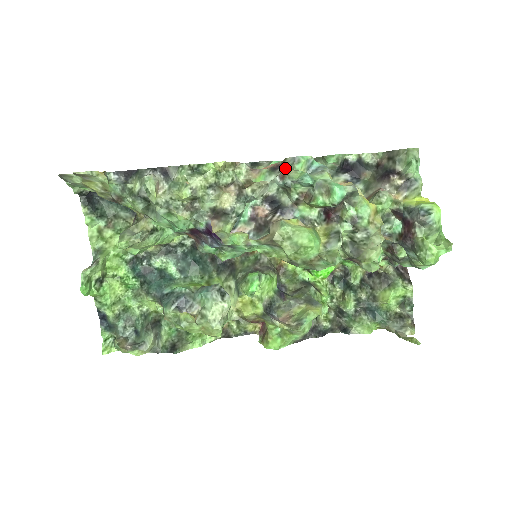
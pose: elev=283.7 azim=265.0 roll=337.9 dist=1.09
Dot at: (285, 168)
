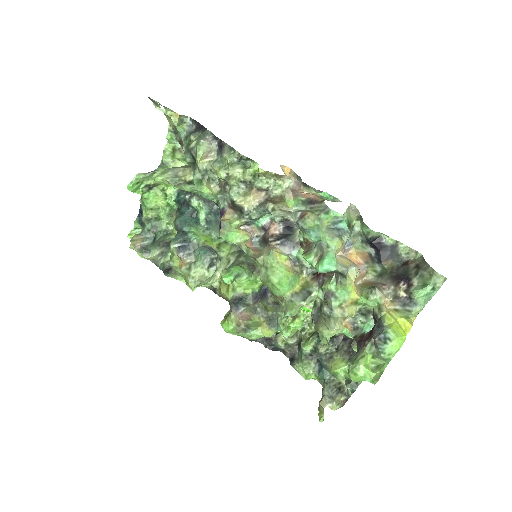
Dot at: (315, 209)
